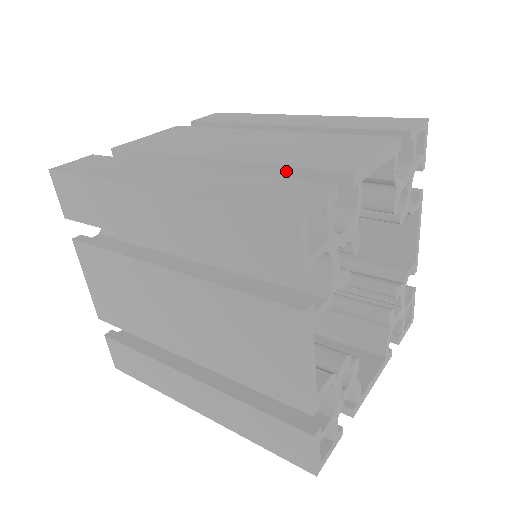
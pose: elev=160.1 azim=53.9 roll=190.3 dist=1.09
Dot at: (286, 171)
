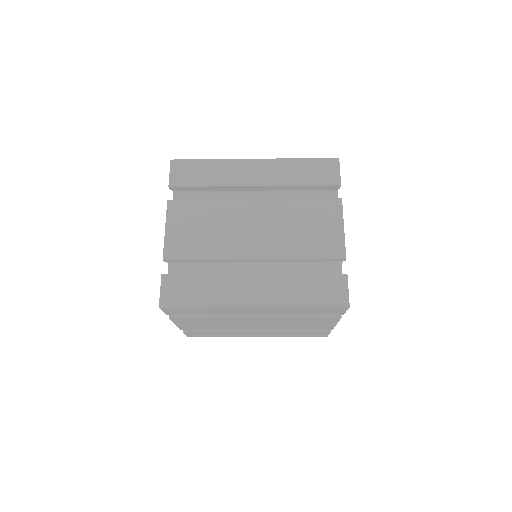
Dot at: occluded
